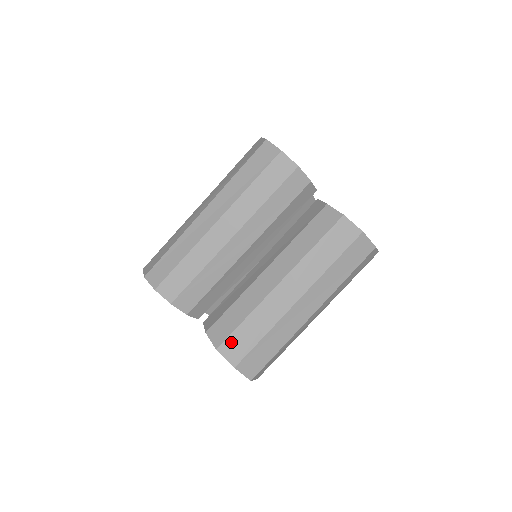
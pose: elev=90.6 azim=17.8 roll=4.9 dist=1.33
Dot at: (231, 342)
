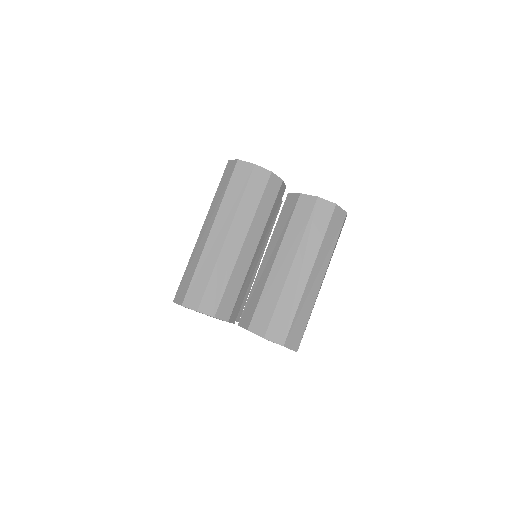
Dot at: (273, 327)
